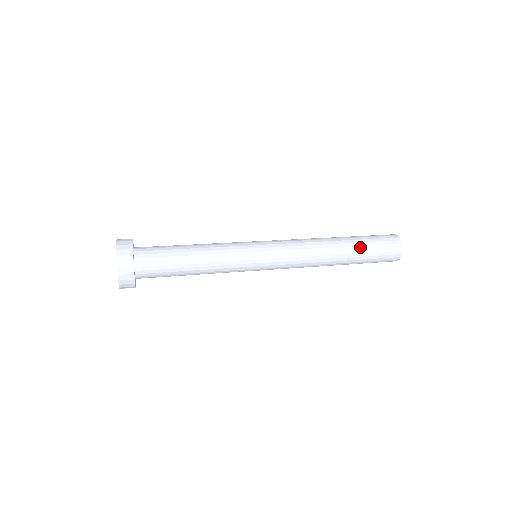
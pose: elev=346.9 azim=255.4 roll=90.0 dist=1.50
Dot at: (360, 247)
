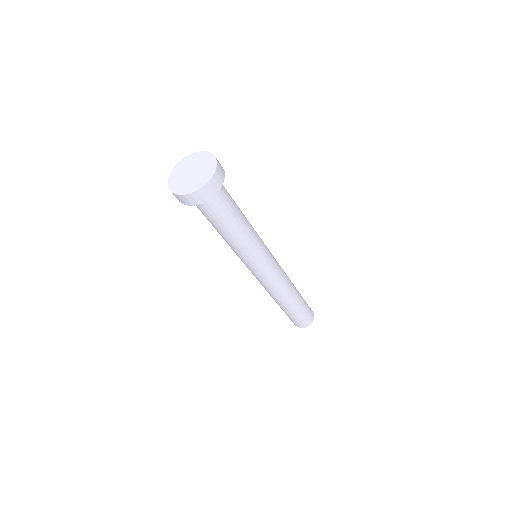
Dot at: occluded
